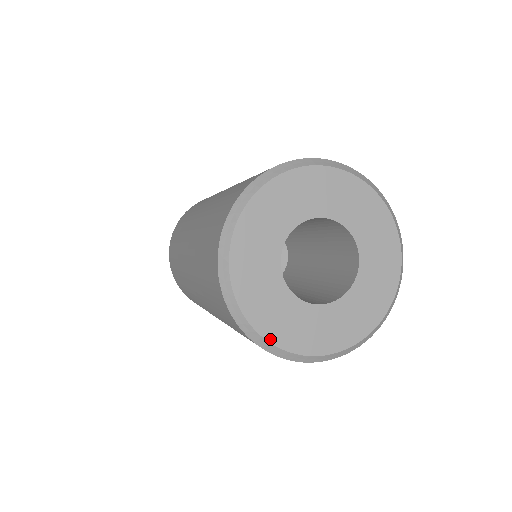
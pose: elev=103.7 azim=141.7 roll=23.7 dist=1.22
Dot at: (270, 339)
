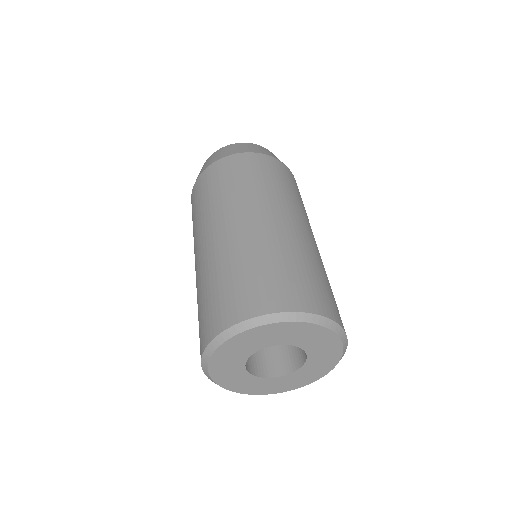
Dot at: (266, 394)
